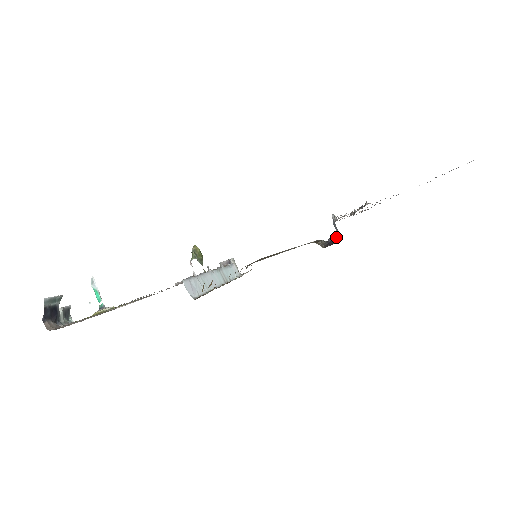
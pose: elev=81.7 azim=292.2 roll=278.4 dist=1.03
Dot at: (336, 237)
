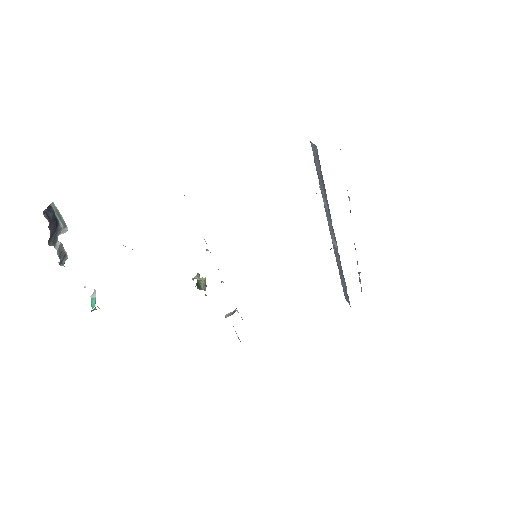
Dot at: occluded
